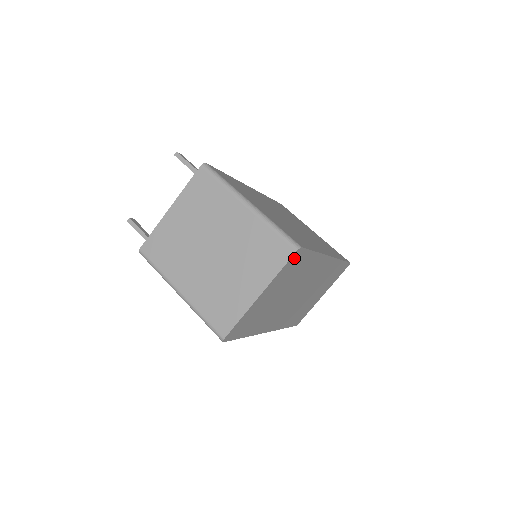
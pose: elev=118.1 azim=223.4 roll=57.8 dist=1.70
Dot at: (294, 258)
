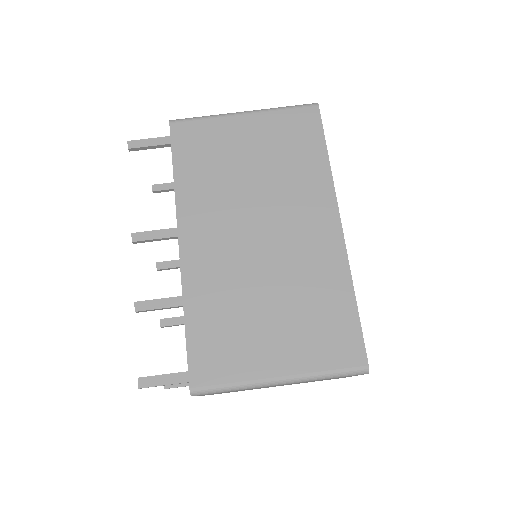
Dot at: occluded
